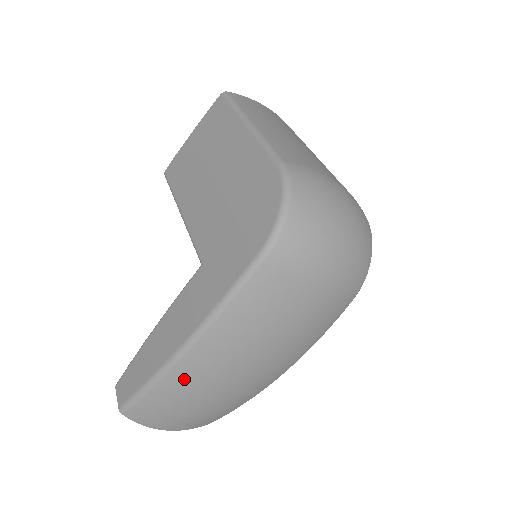
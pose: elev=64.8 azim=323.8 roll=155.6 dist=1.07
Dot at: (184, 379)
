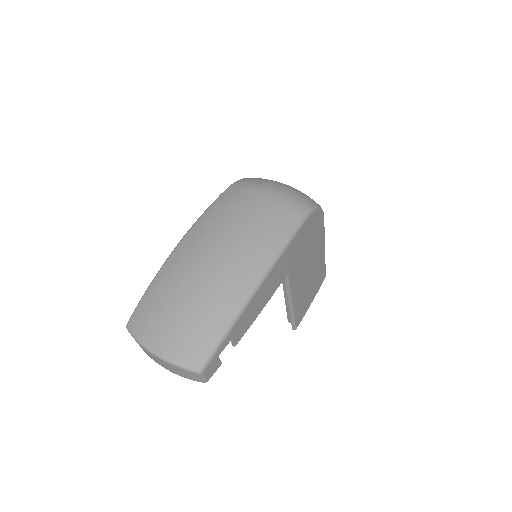
Dot at: (174, 265)
